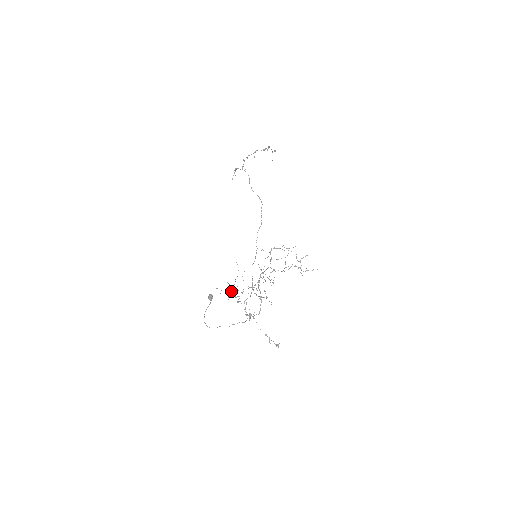
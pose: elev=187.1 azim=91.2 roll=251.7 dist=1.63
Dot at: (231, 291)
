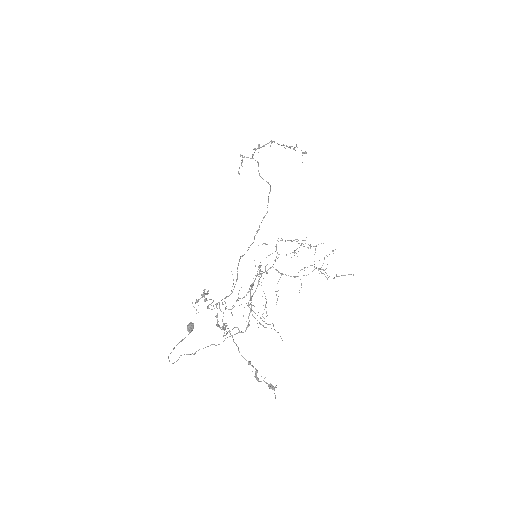
Dot at: occluded
